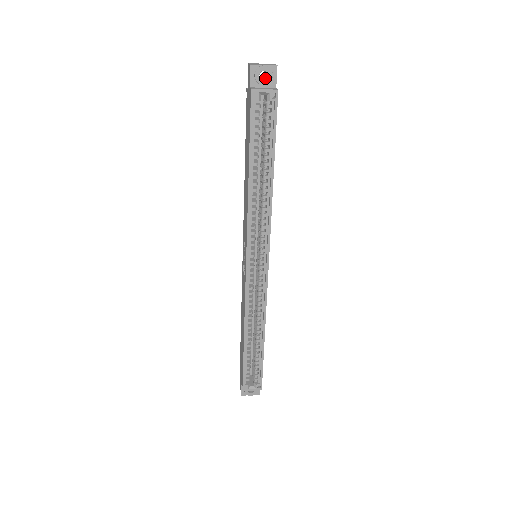
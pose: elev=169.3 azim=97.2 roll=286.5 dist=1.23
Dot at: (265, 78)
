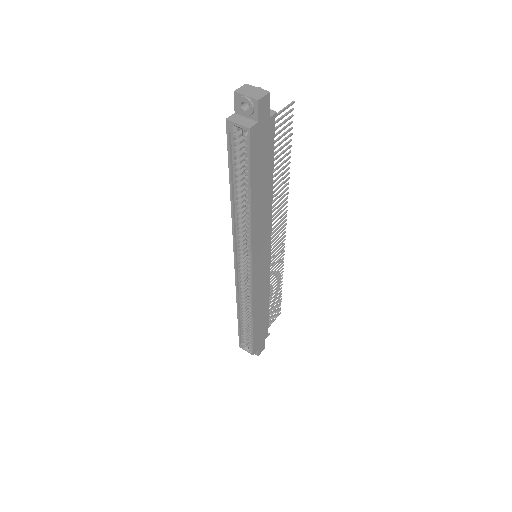
Dot at: (251, 107)
